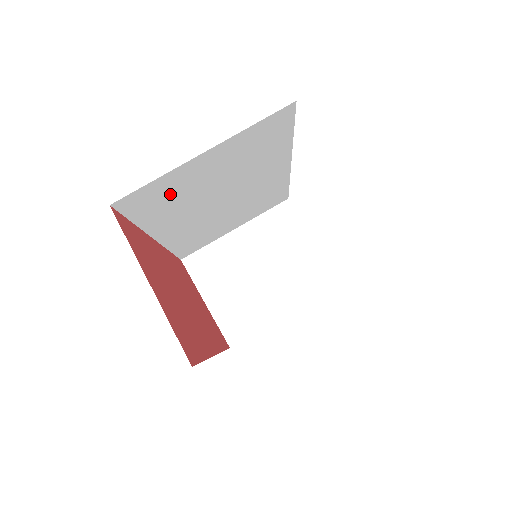
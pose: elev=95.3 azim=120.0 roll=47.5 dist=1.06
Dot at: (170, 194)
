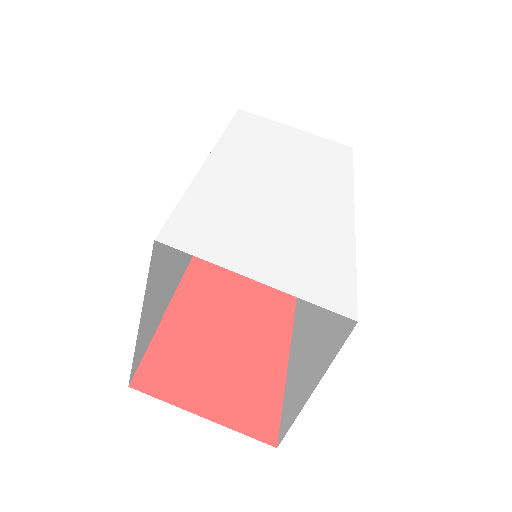
Dot at: (151, 322)
